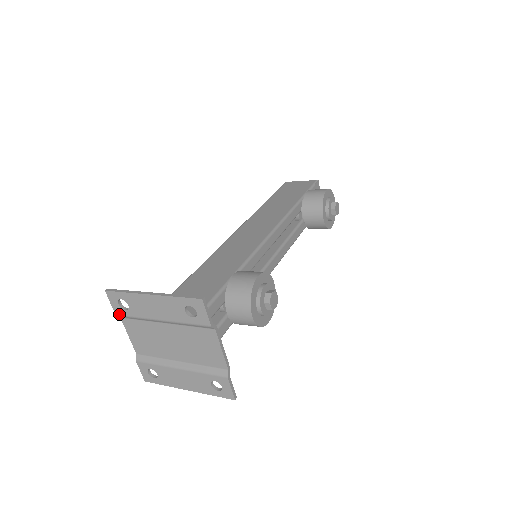
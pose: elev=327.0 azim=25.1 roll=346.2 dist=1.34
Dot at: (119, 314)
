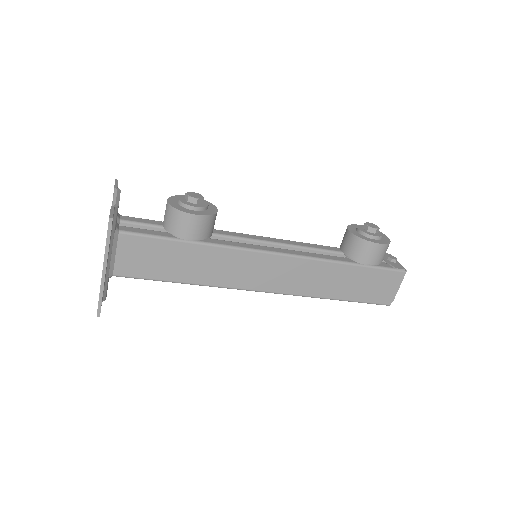
Dot at: occluded
